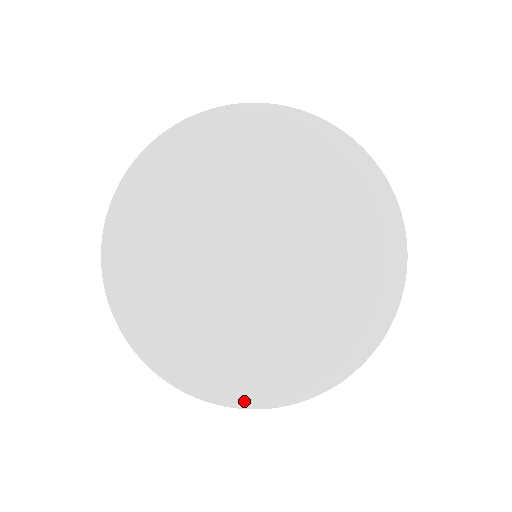
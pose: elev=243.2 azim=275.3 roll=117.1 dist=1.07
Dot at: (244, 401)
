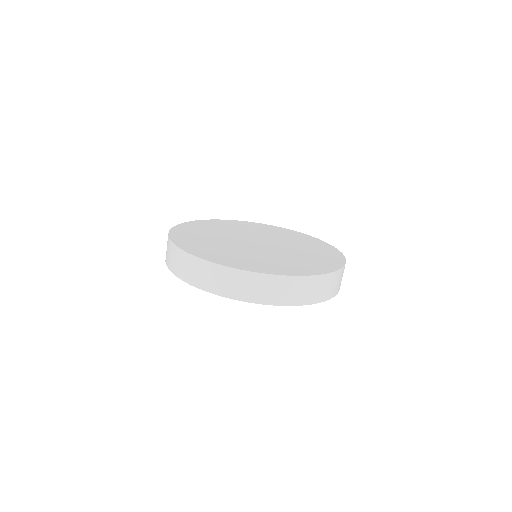
Dot at: occluded
